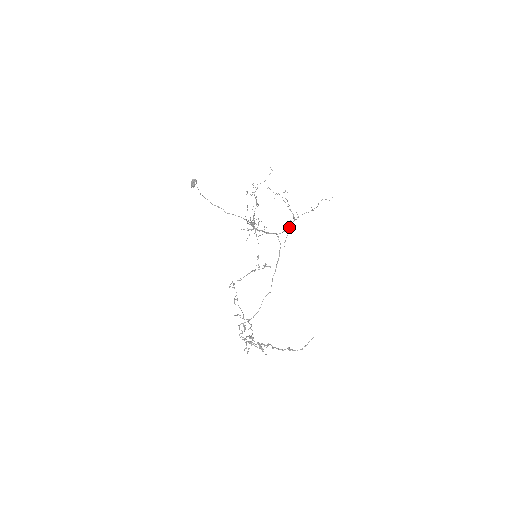
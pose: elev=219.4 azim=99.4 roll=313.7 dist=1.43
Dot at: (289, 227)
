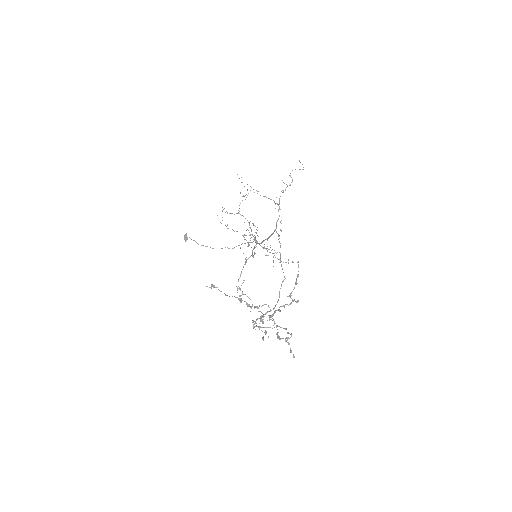
Dot at: (279, 216)
